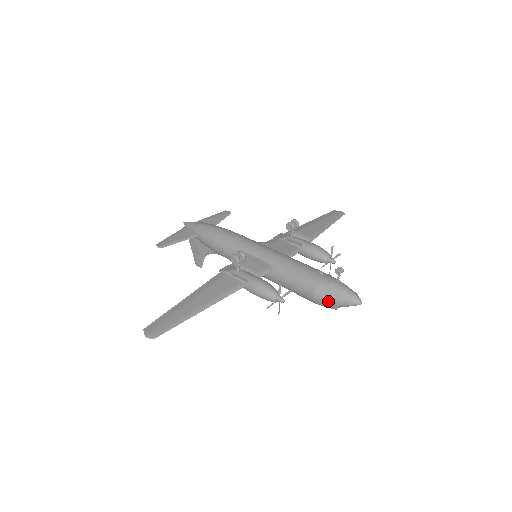
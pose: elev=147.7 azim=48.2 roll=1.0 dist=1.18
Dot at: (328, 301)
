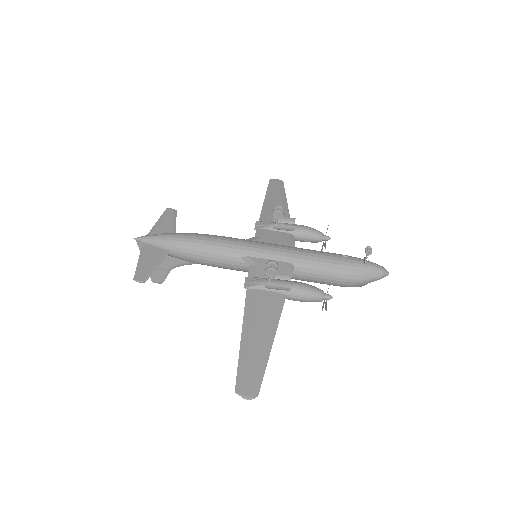
Dot at: (361, 282)
